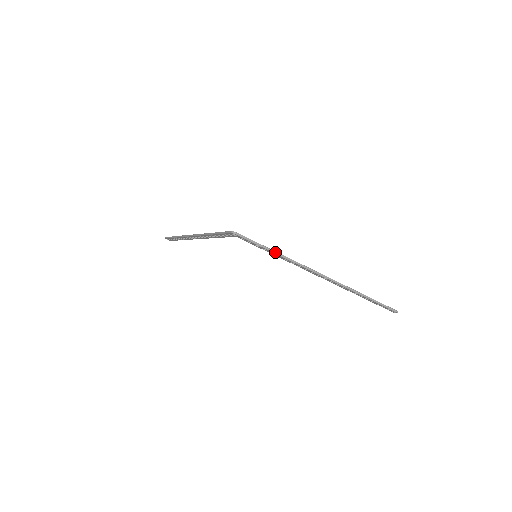
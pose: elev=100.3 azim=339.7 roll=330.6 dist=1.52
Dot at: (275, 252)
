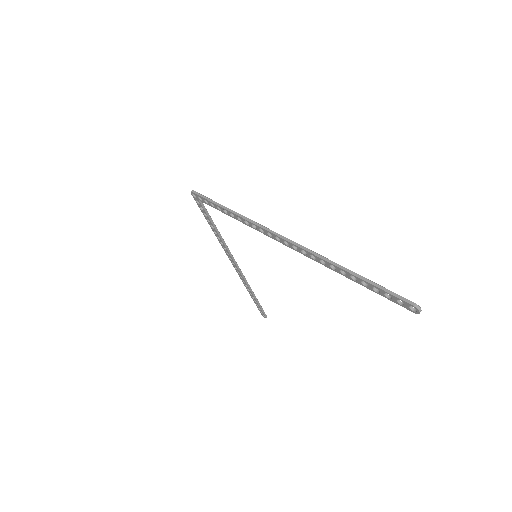
Dot at: (225, 208)
